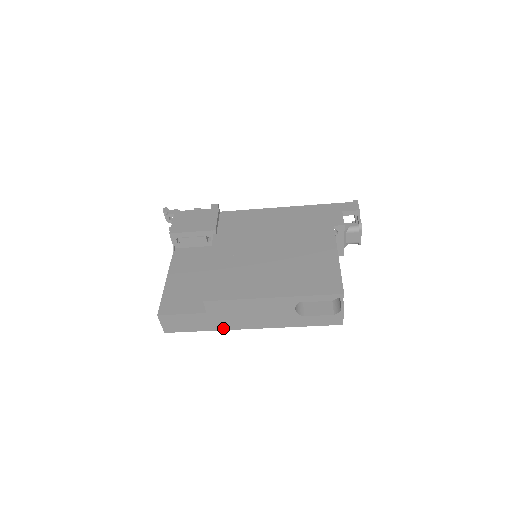
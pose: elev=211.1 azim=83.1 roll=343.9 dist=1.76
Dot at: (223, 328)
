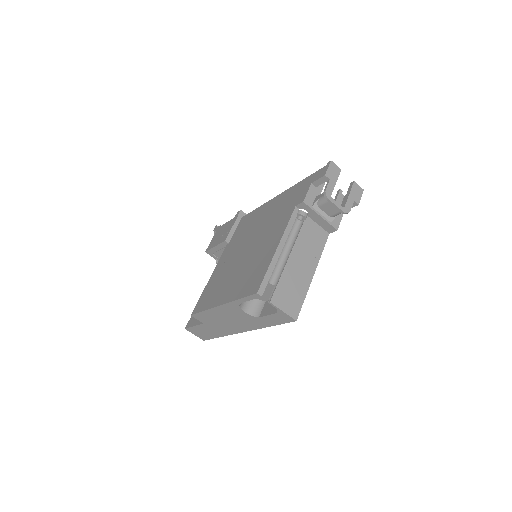
Dot at: (227, 334)
